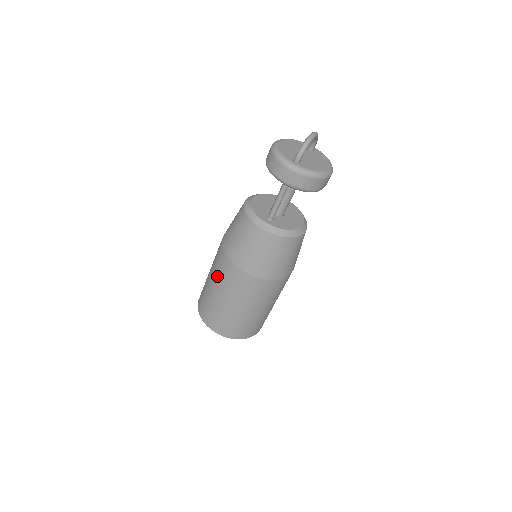
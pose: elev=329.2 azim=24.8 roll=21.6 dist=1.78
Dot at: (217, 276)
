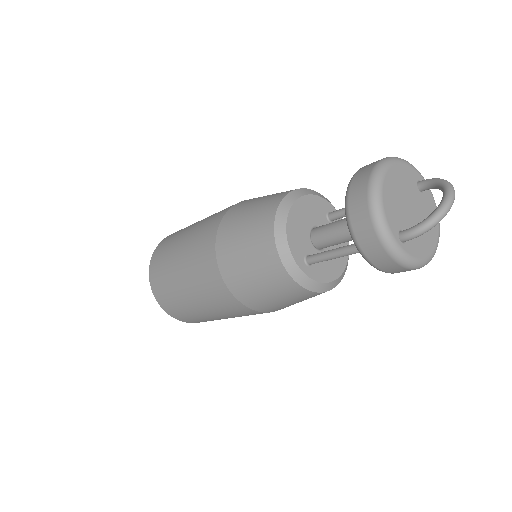
Dot at: (194, 276)
